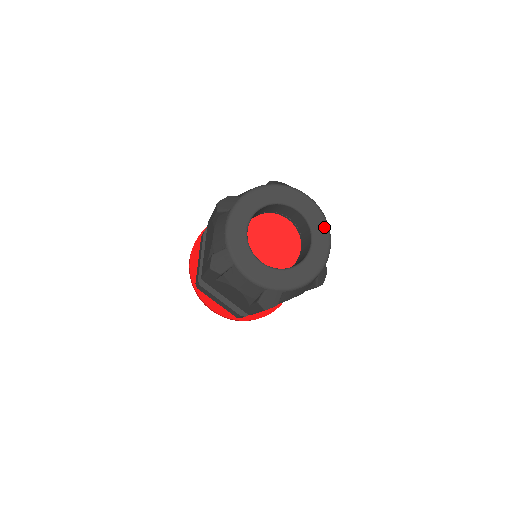
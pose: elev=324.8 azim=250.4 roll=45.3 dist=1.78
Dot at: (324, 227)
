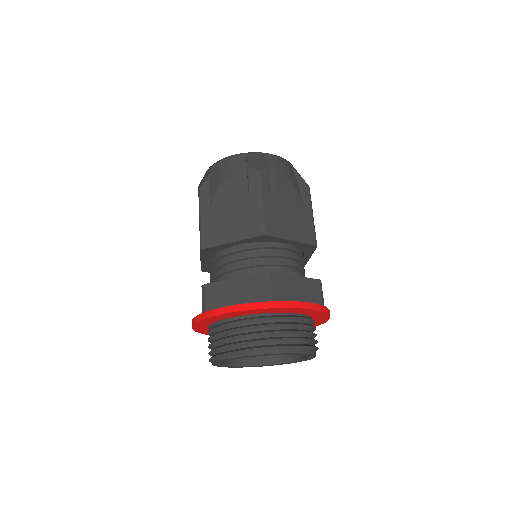
Dot at: occluded
